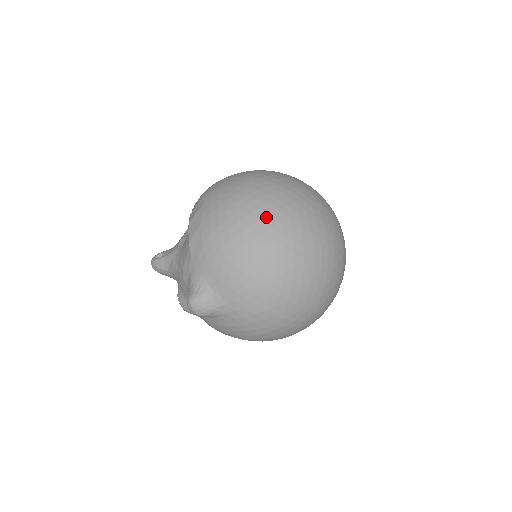
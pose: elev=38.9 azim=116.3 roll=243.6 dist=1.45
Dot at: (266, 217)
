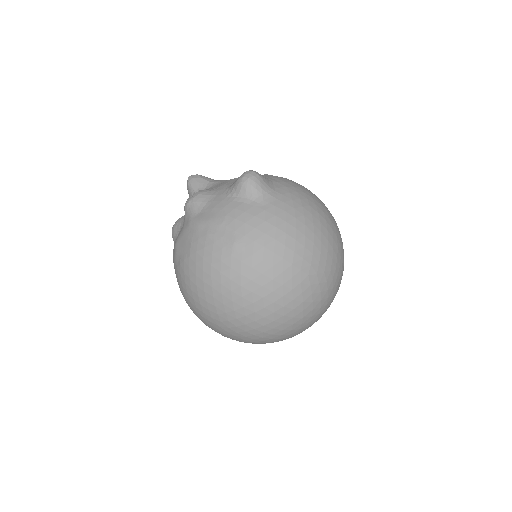
Dot at: occluded
